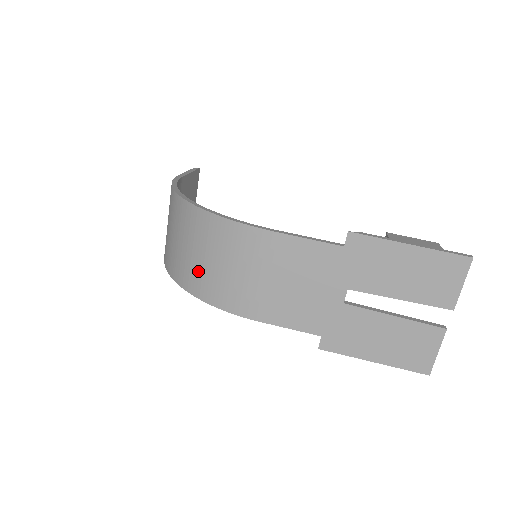
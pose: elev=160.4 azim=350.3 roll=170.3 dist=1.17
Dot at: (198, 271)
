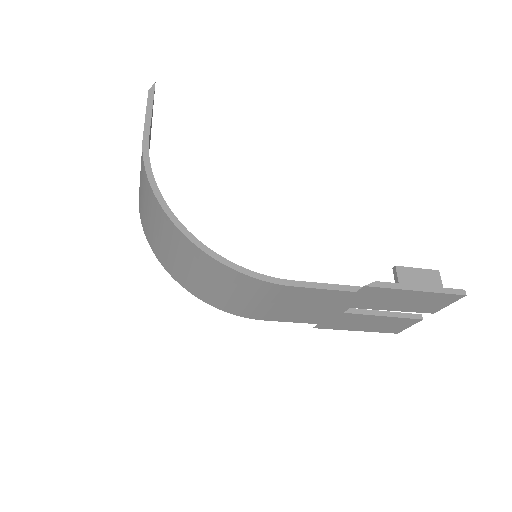
Dot at: (201, 287)
